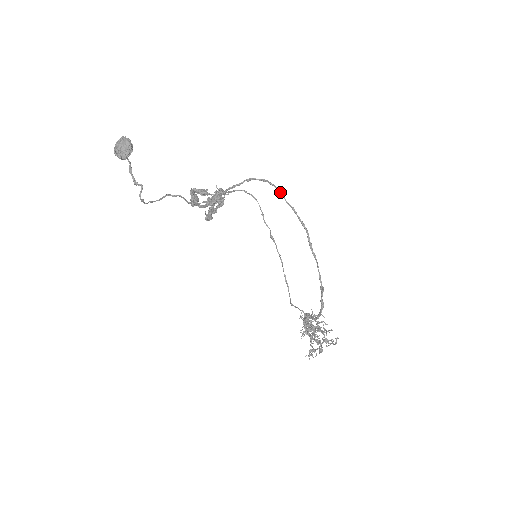
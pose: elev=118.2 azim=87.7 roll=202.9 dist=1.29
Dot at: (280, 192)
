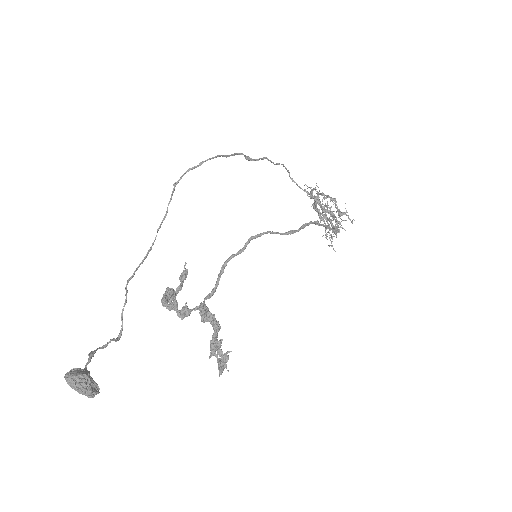
Dot at: (267, 233)
